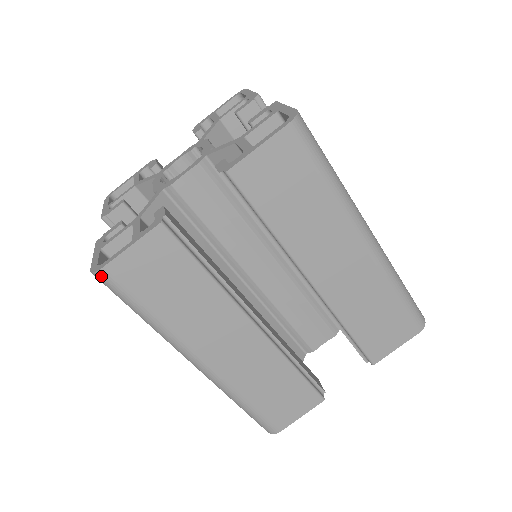
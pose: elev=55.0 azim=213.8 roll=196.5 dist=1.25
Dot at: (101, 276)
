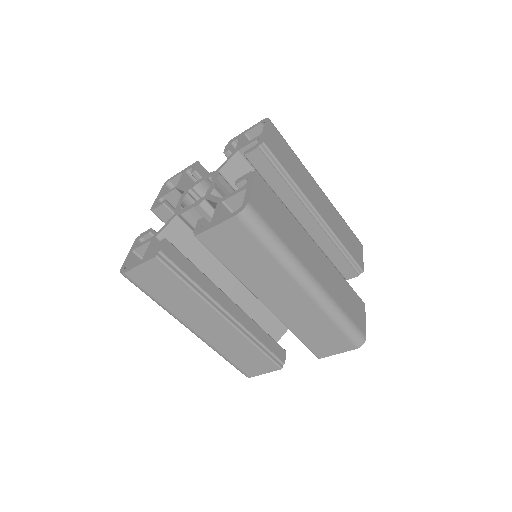
Dot at: (124, 276)
